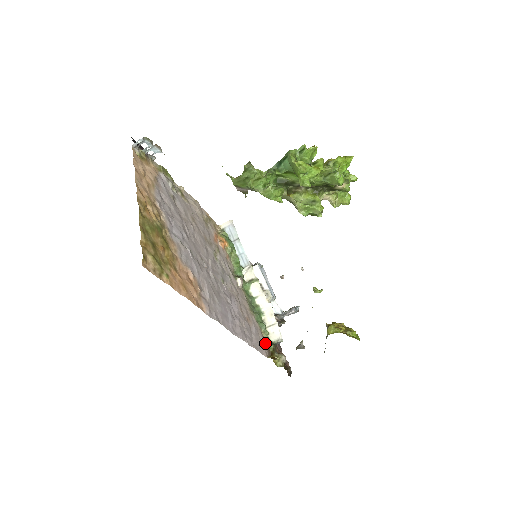
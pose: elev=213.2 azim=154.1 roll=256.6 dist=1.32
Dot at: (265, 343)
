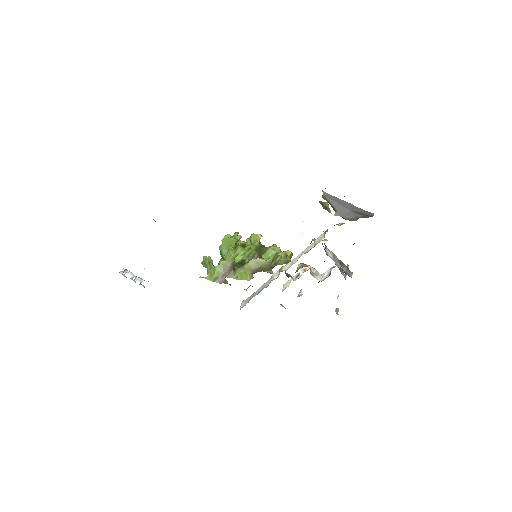
Dot at: occluded
